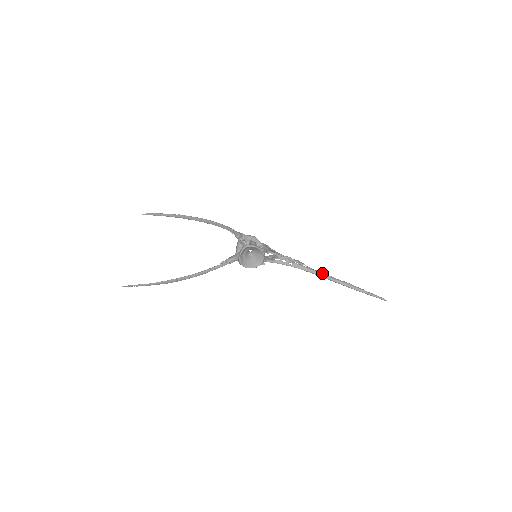
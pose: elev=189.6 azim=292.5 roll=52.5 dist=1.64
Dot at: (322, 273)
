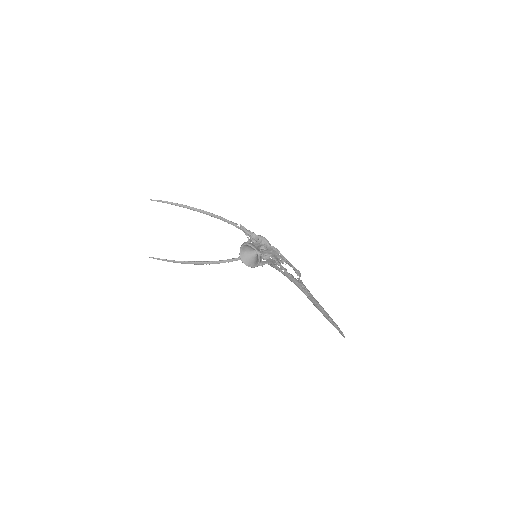
Dot at: (304, 287)
